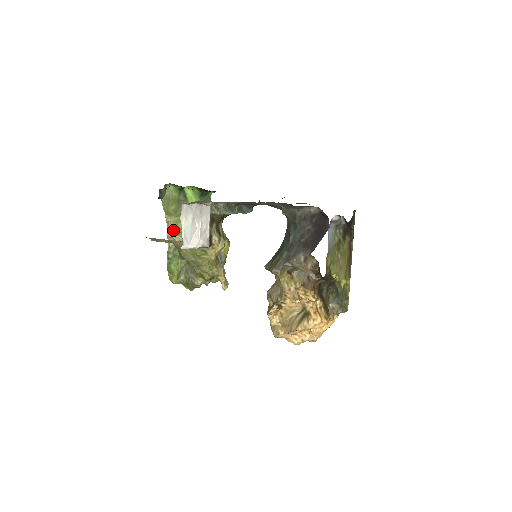
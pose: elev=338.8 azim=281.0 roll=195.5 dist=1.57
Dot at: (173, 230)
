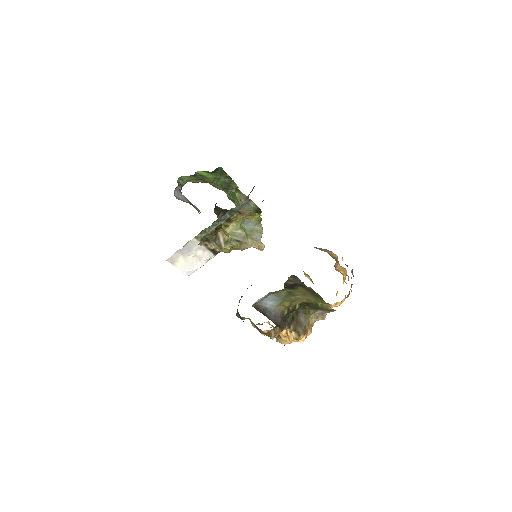
Dot at: occluded
